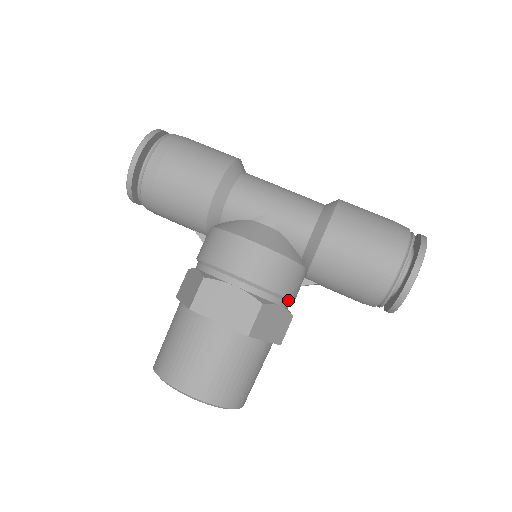
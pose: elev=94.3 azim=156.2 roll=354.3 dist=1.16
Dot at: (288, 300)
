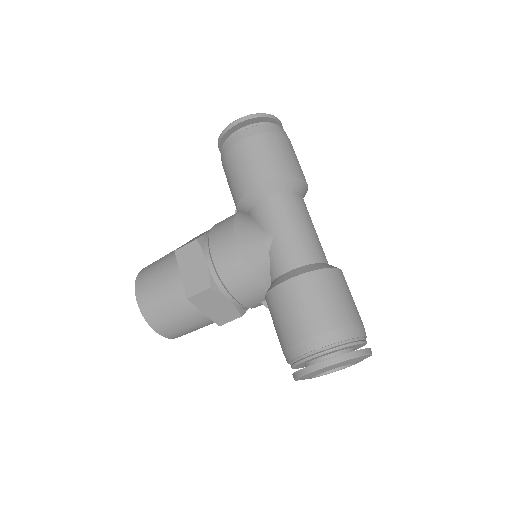
Dot at: (239, 302)
